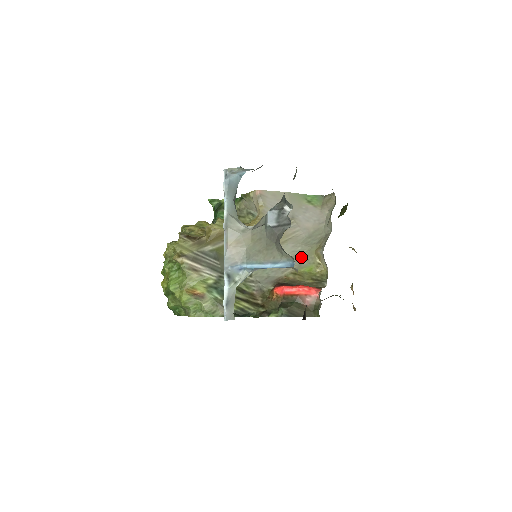
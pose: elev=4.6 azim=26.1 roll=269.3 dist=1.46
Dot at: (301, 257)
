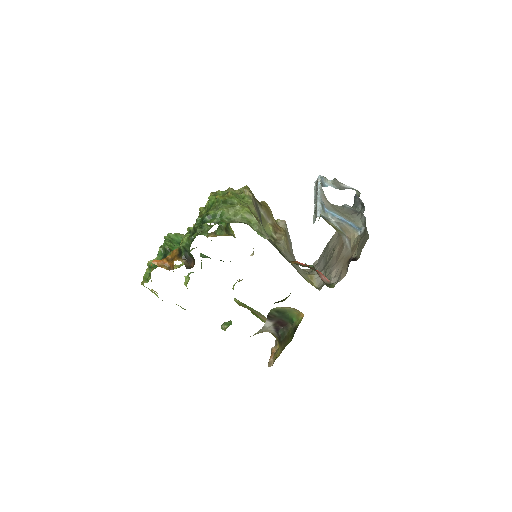
Dot at: (299, 271)
